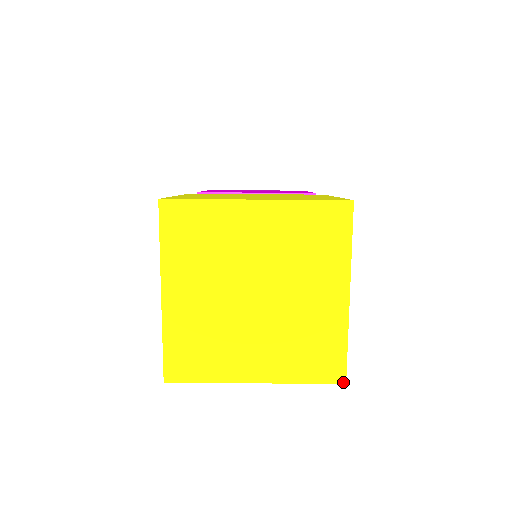
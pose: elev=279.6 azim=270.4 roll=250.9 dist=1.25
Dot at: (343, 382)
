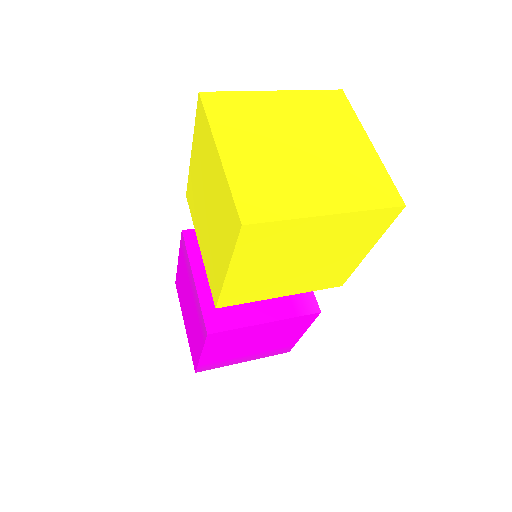
Dot at: (403, 205)
